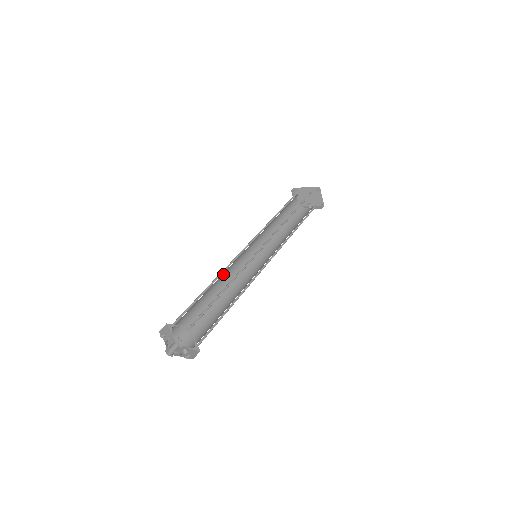
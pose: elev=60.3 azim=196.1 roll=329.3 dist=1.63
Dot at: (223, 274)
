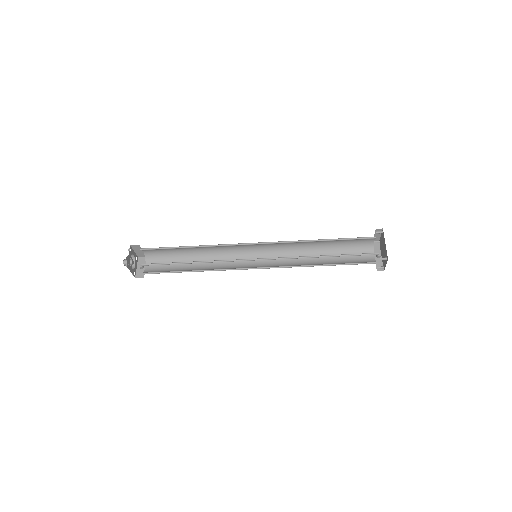
Dot at: (215, 246)
